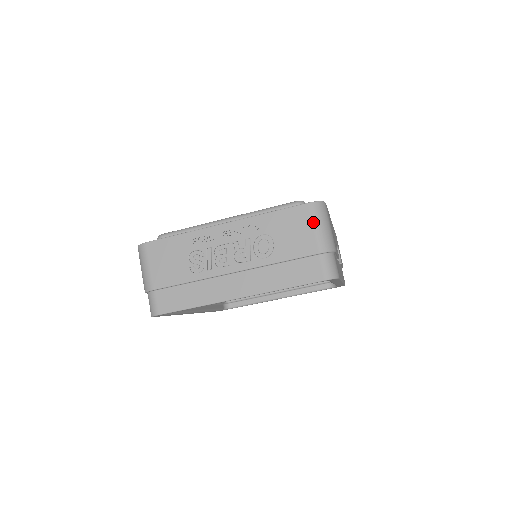
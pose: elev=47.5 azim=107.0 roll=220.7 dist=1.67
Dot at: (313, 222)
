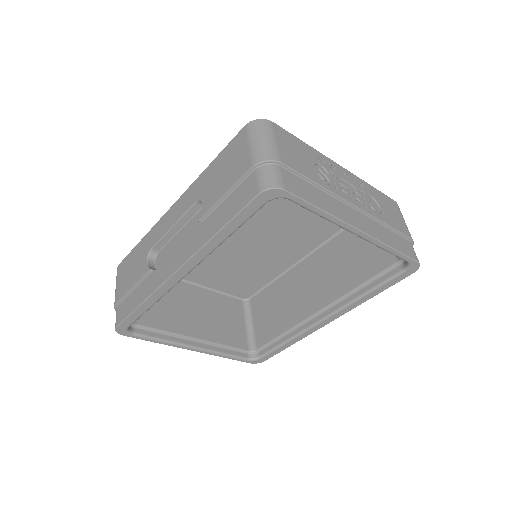
Dot at: (402, 215)
